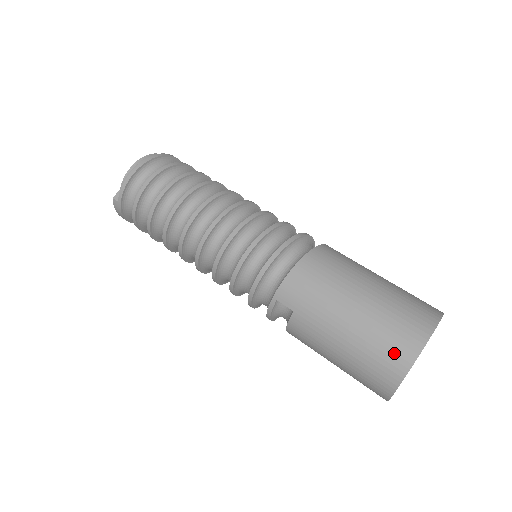
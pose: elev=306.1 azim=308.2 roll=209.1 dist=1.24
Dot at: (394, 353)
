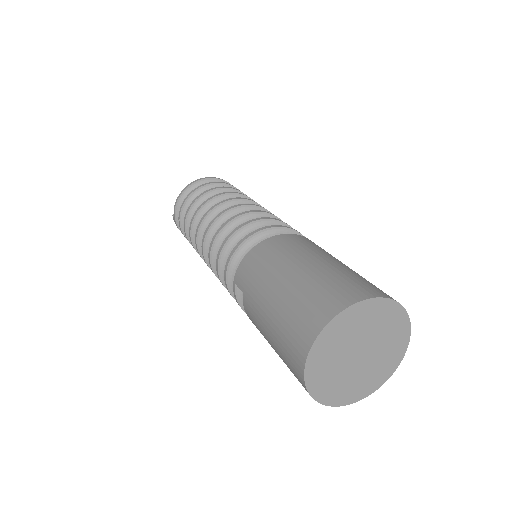
Dot at: (301, 329)
